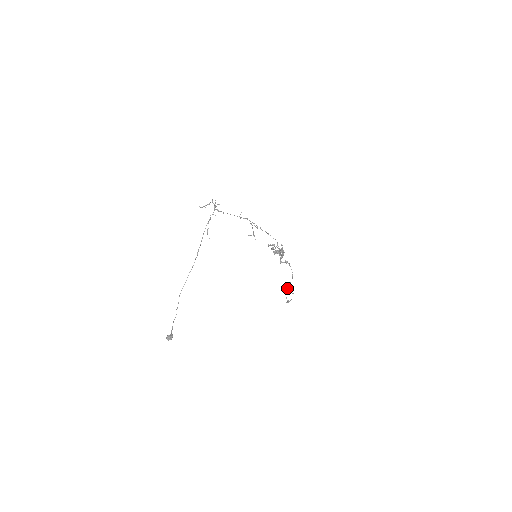
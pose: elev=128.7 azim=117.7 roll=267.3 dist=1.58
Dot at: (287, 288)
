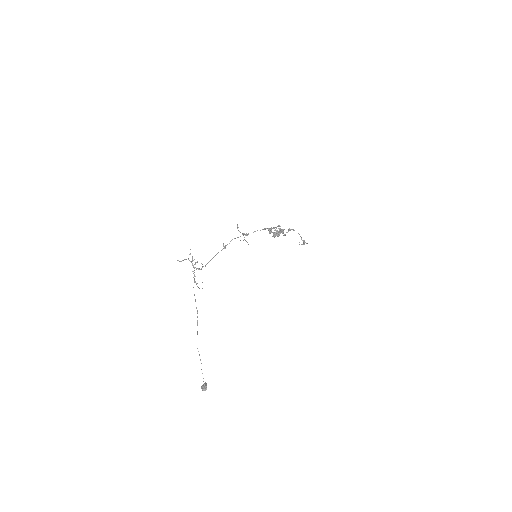
Dot at: (299, 244)
